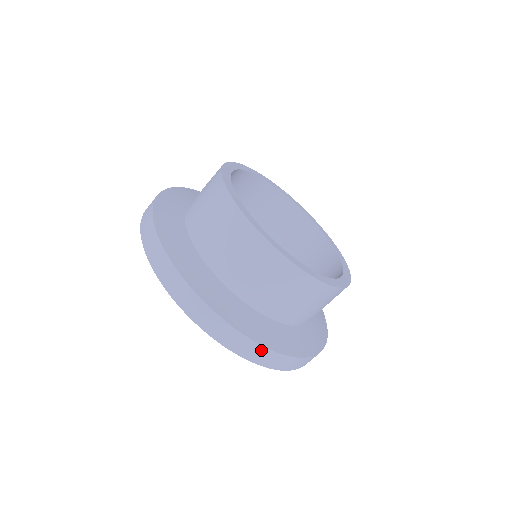
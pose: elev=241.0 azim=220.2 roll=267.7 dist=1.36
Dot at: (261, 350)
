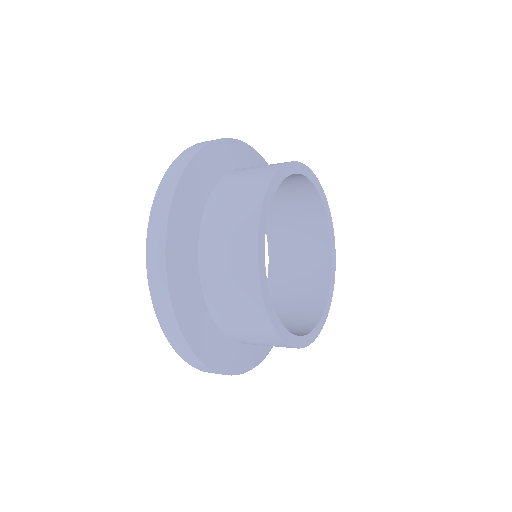
Dot at: (186, 347)
